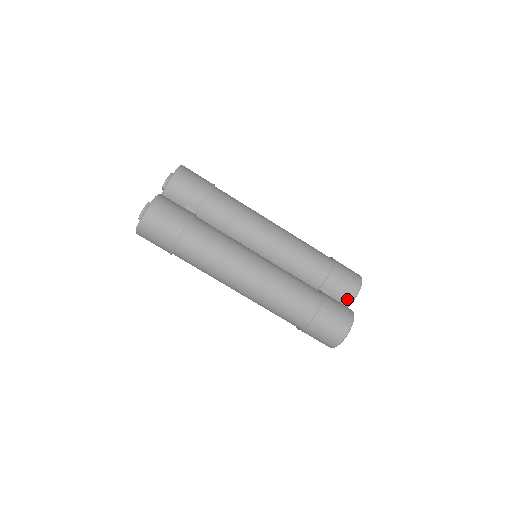
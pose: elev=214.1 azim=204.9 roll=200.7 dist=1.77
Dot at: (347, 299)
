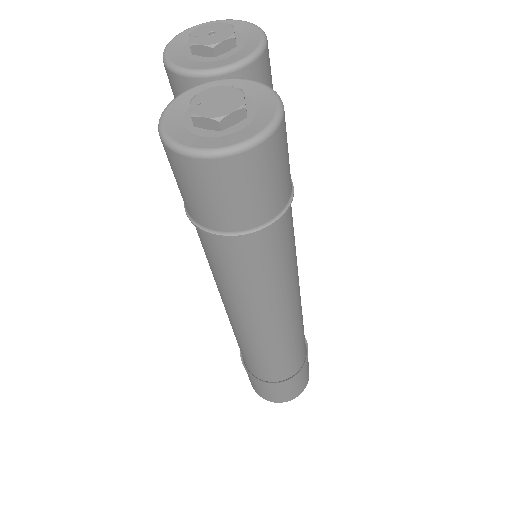
Dot at: occluded
